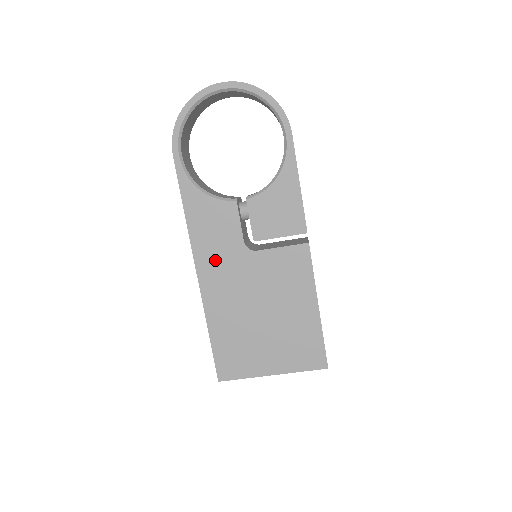
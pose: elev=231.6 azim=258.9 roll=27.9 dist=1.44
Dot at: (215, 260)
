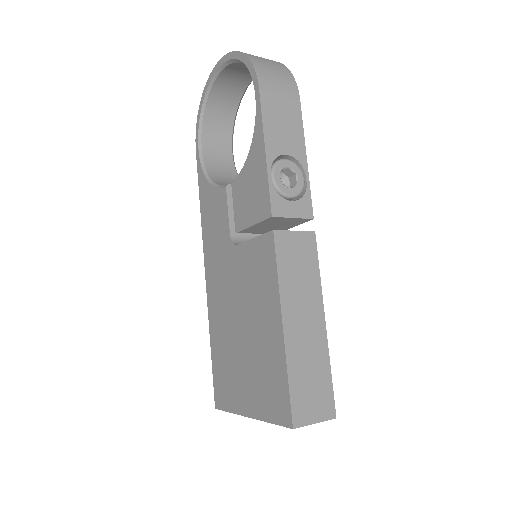
Dot at: (214, 258)
